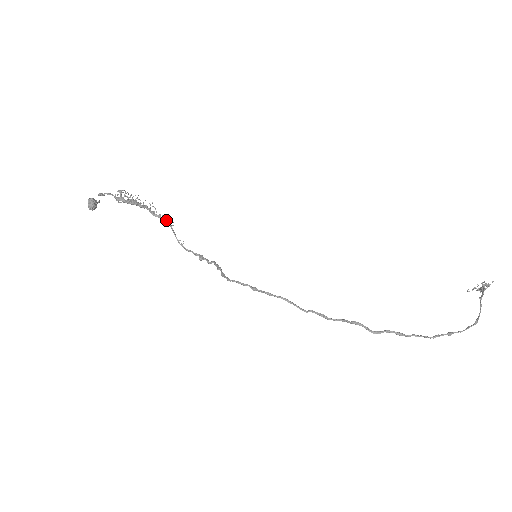
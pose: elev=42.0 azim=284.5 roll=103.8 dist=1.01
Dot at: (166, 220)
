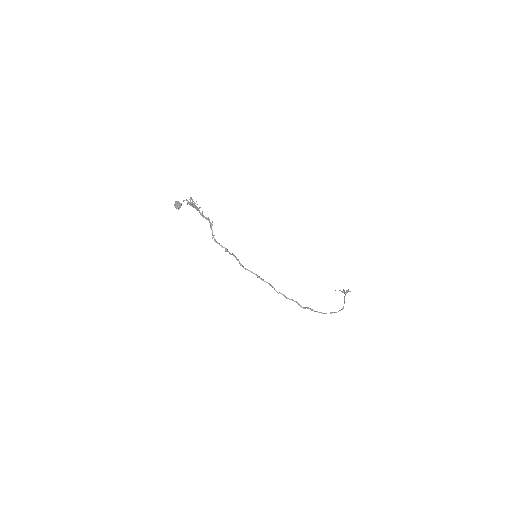
Dot at: (210, 222)
